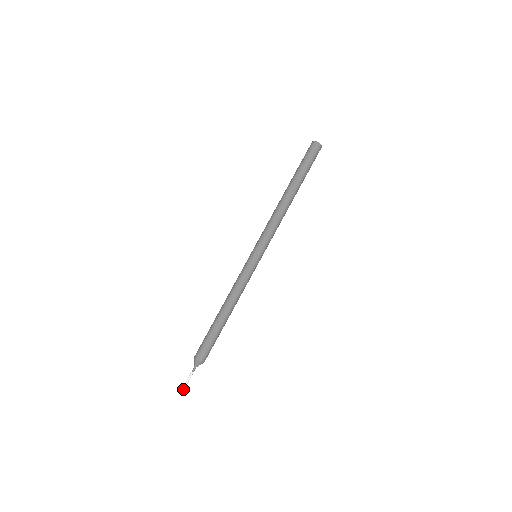
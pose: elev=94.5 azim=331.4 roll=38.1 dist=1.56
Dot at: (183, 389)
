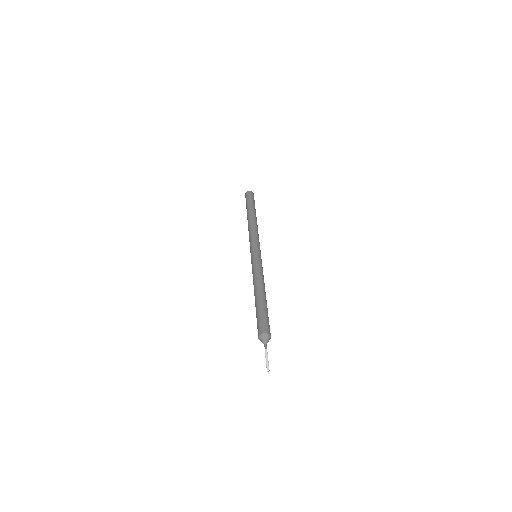
Dot at: (267, 367)
